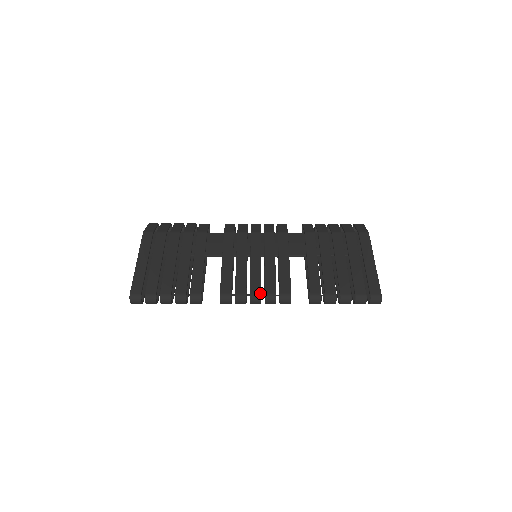
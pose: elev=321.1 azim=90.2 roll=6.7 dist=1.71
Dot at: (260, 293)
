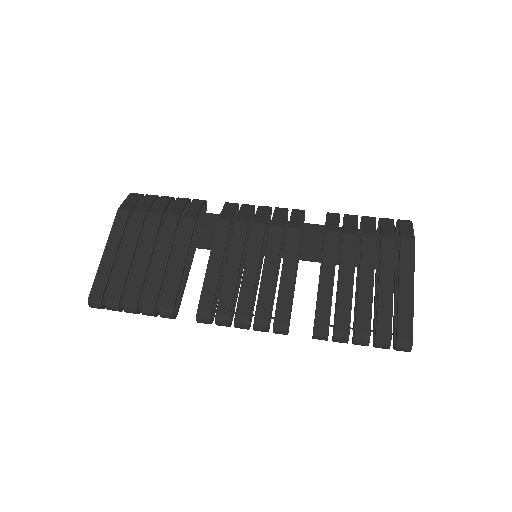
Dot at: (248, 318)
